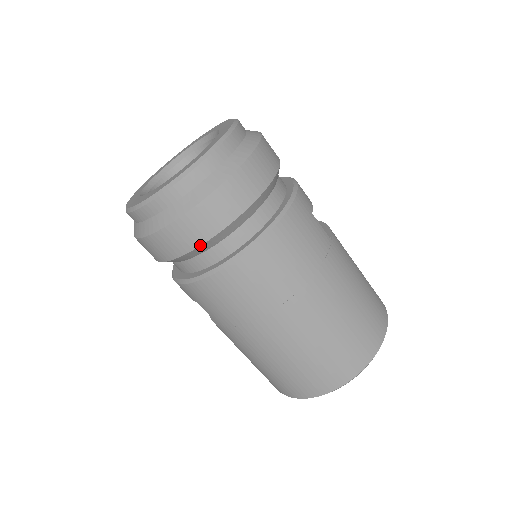
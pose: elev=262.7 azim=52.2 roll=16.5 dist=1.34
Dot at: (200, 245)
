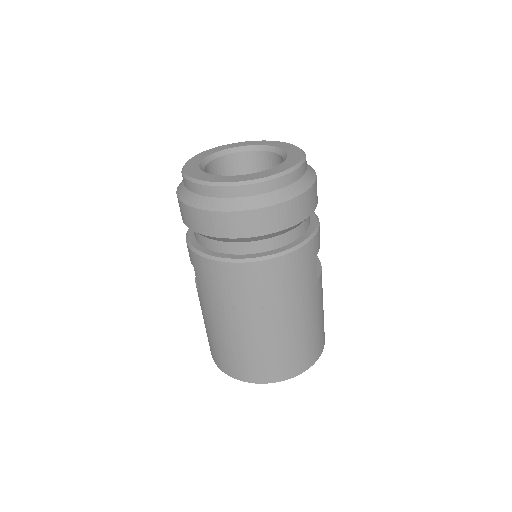
Dot at: (223, 237)
